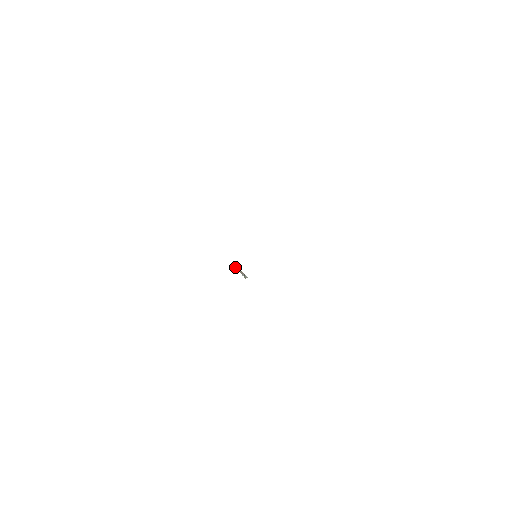
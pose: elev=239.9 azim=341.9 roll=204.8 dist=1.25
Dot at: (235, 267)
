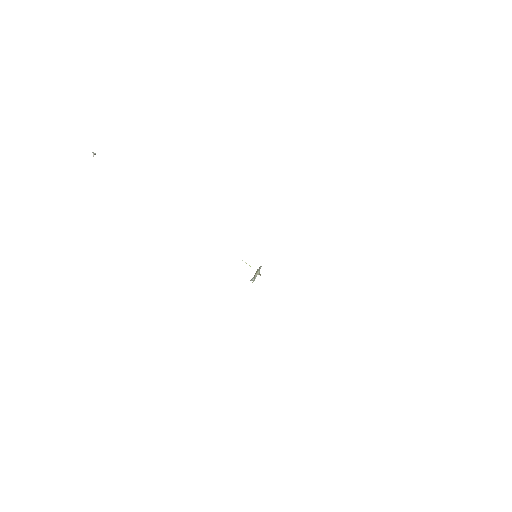
Dot at: occluded
